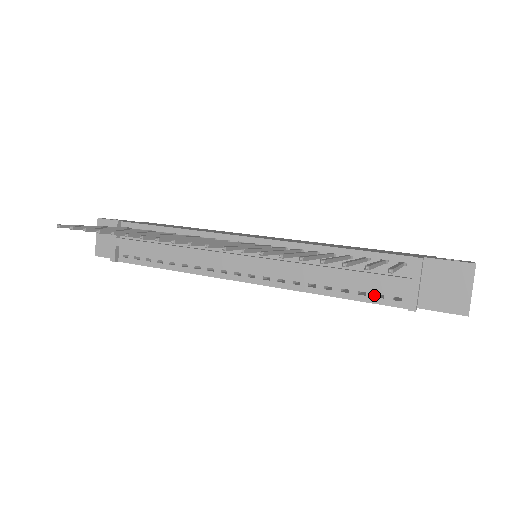
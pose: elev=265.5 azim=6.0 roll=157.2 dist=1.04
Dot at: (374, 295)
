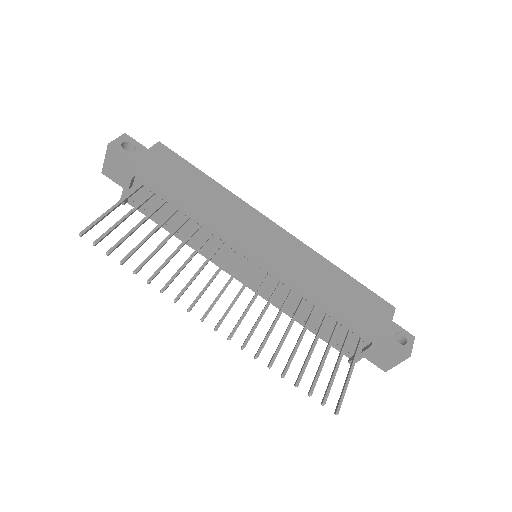
Dot at: occluded
